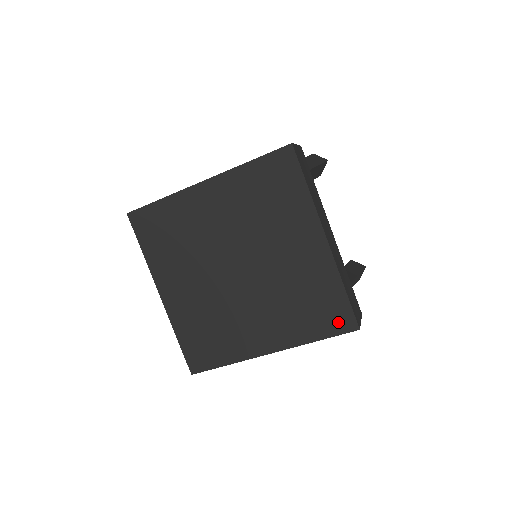
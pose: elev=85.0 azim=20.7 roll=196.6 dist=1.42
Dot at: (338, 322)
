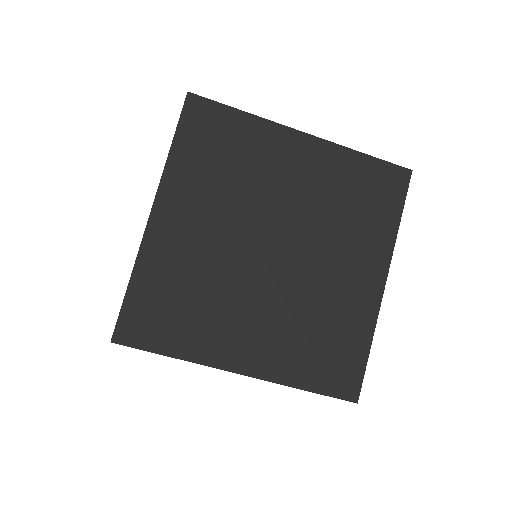
Dot at: (393, 185)
